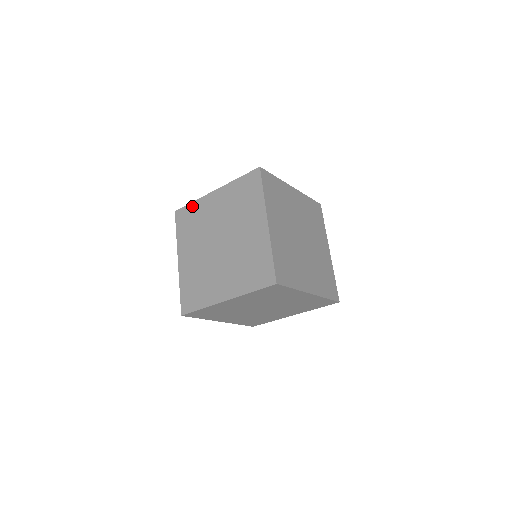
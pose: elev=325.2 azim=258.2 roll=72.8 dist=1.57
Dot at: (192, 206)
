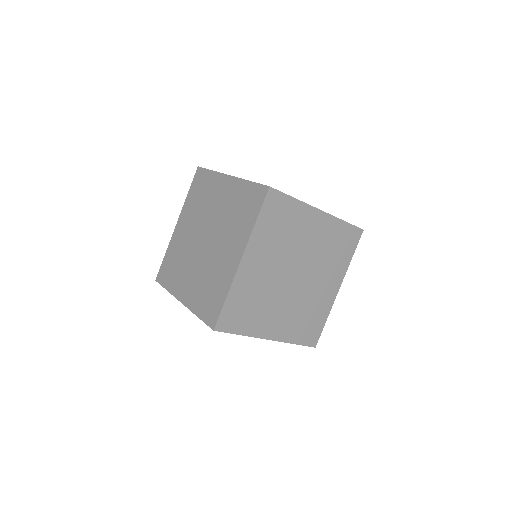
Dot at: (209, 175)
